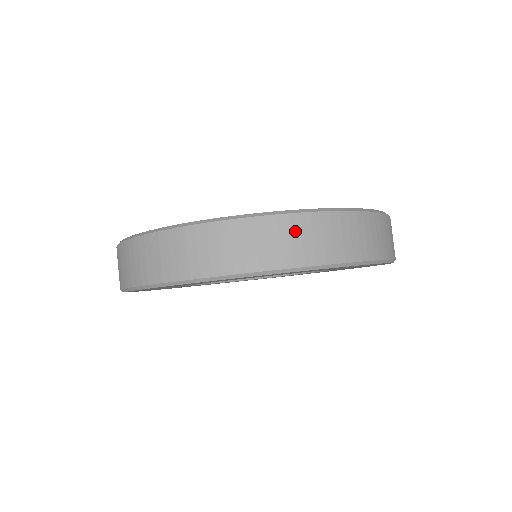
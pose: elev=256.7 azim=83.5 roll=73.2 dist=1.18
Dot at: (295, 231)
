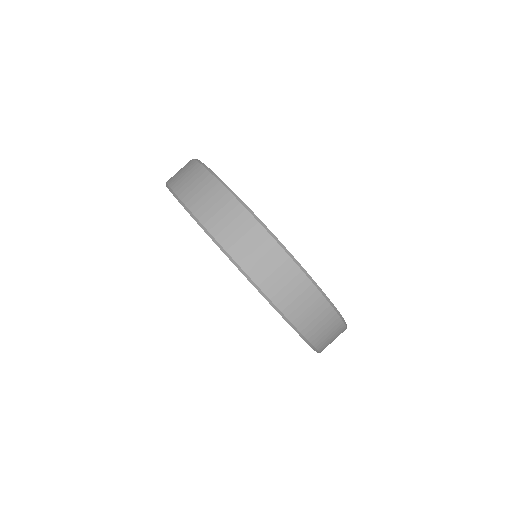
Dot at: (314, 306)
